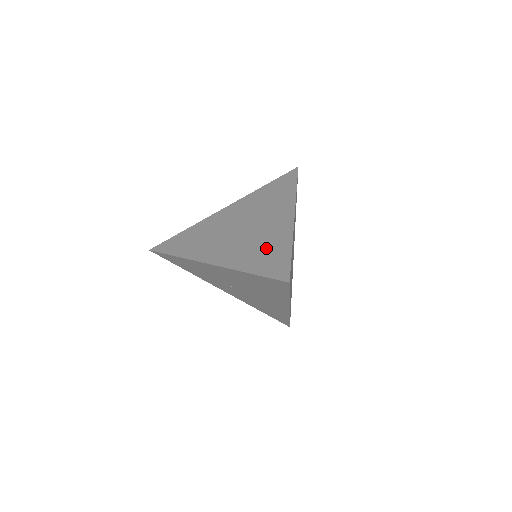
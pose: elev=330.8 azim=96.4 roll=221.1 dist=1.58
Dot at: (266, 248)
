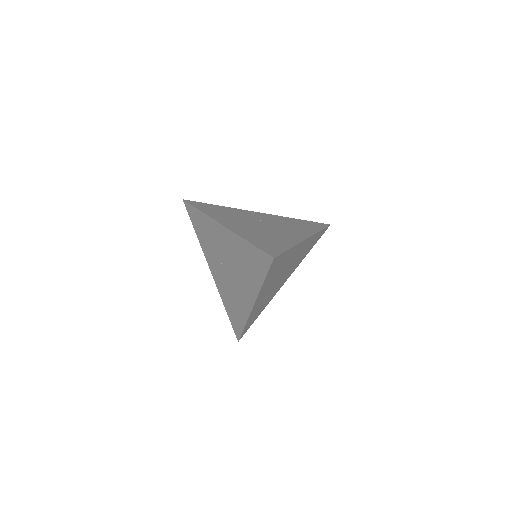
Dot at: (271, 239)
